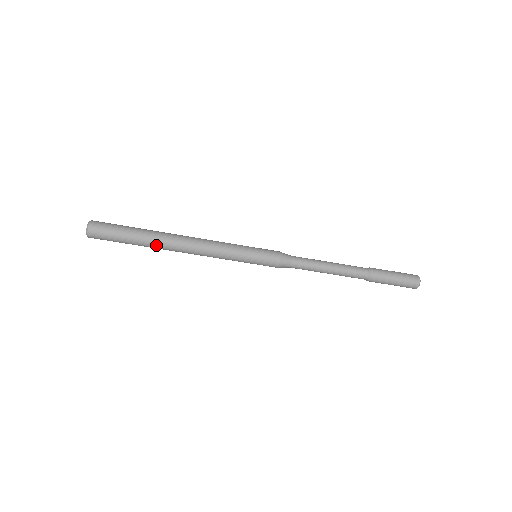
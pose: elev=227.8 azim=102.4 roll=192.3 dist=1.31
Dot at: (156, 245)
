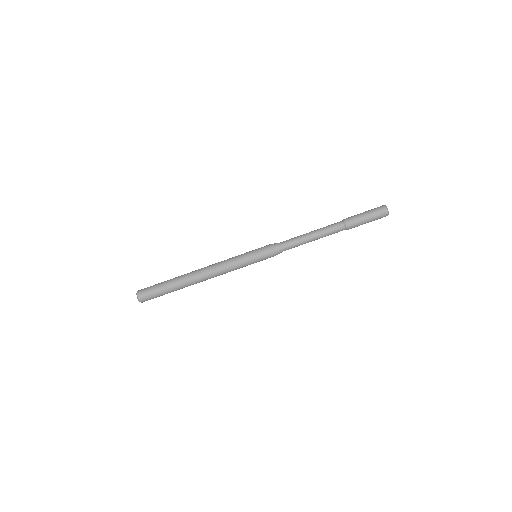
Dot at: (184, 283)
